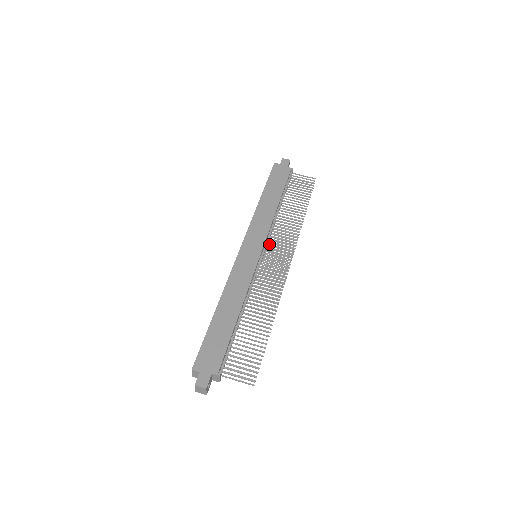
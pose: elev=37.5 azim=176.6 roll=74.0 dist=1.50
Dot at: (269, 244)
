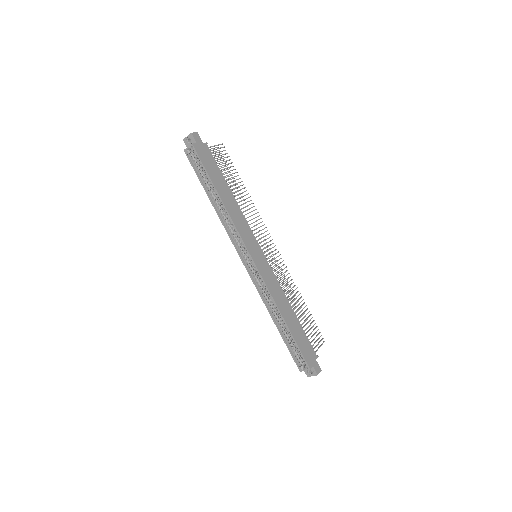
Dot at: occluded
